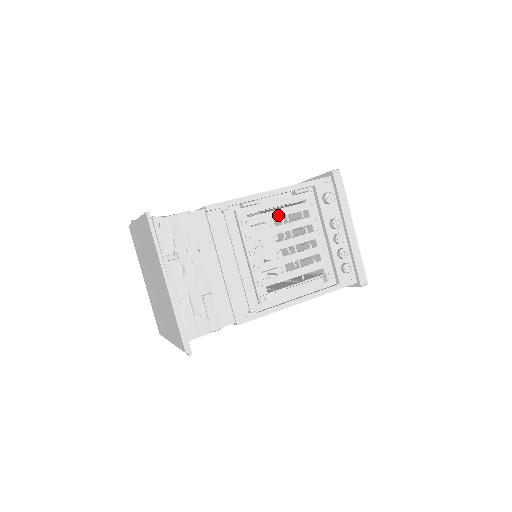
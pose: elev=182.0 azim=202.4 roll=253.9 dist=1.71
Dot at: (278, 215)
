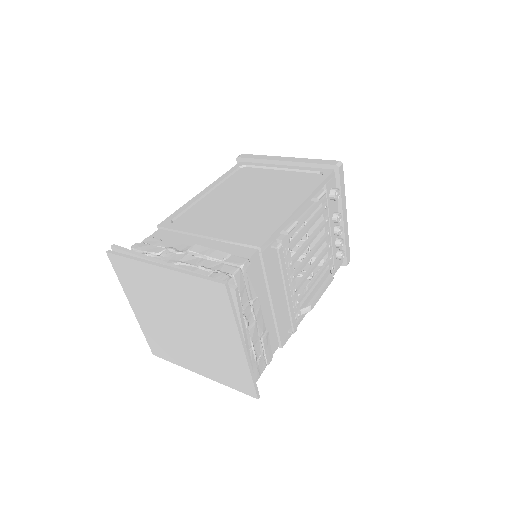
Dot at: (307, 229)
